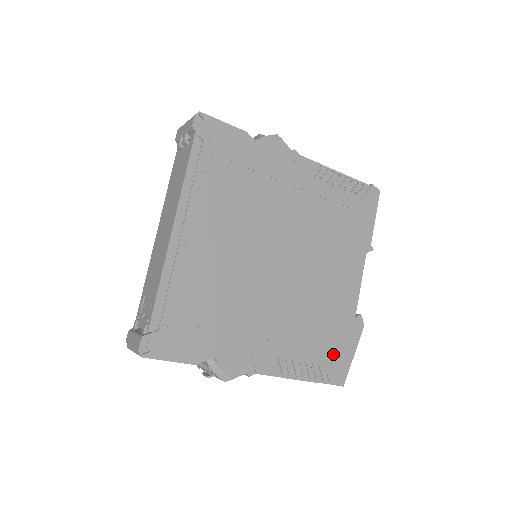
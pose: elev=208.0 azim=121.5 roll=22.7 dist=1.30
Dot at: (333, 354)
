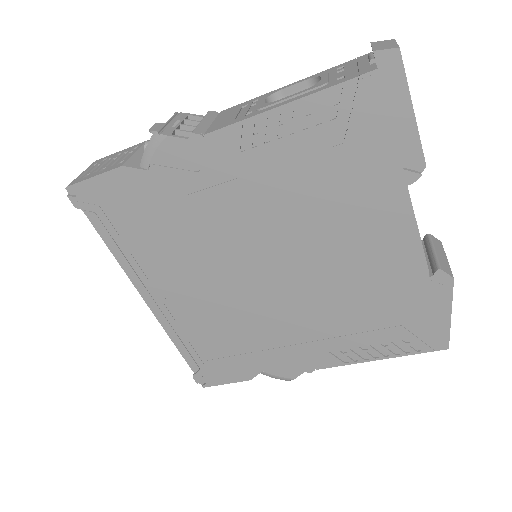
Dot at: (412, 326)
